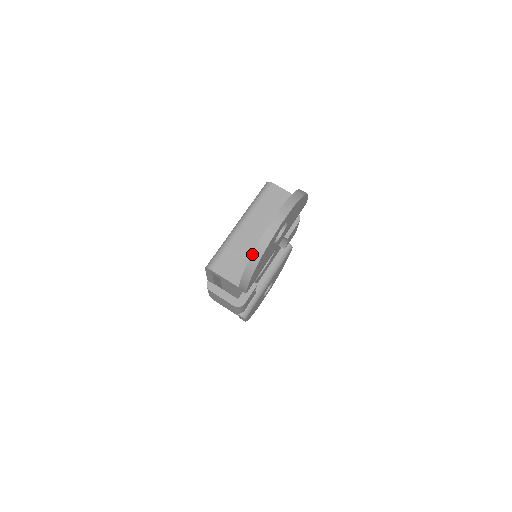
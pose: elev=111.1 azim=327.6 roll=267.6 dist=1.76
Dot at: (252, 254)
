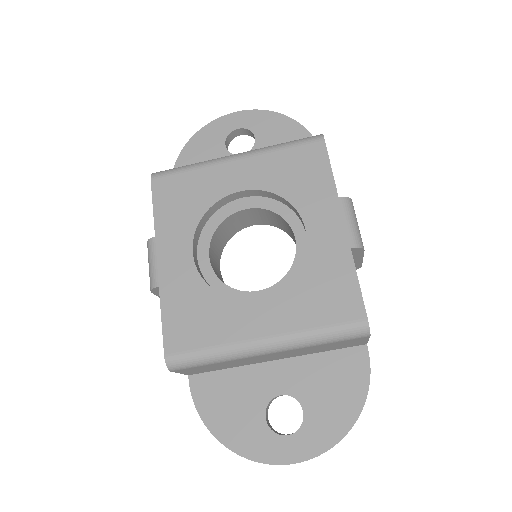
Dot at: occluded
